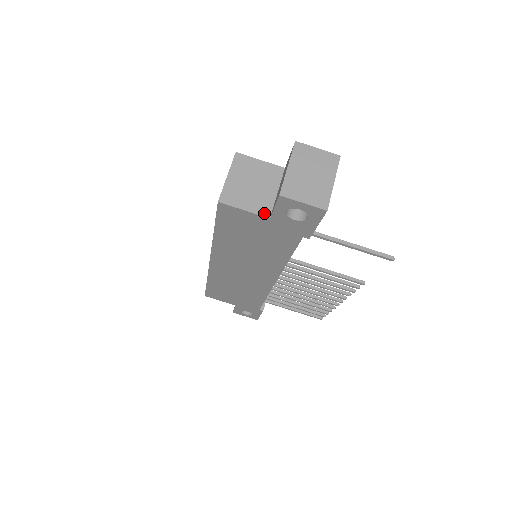
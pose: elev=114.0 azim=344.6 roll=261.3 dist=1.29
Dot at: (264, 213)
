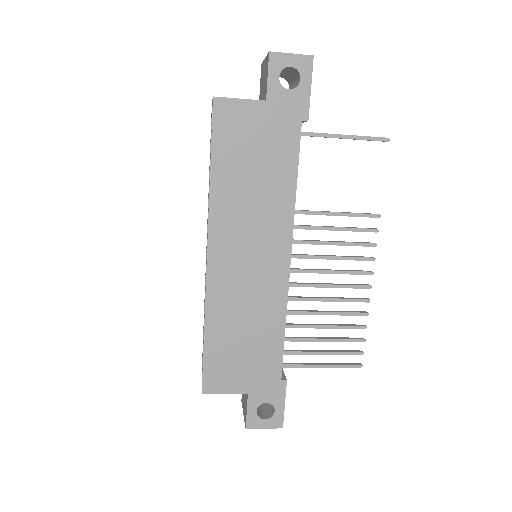
Dot at: (259, 100)
